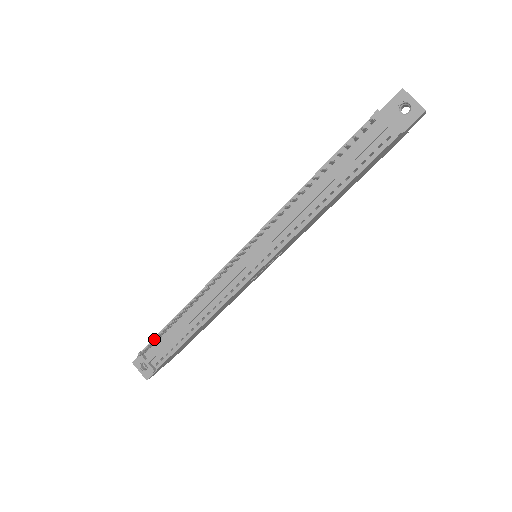
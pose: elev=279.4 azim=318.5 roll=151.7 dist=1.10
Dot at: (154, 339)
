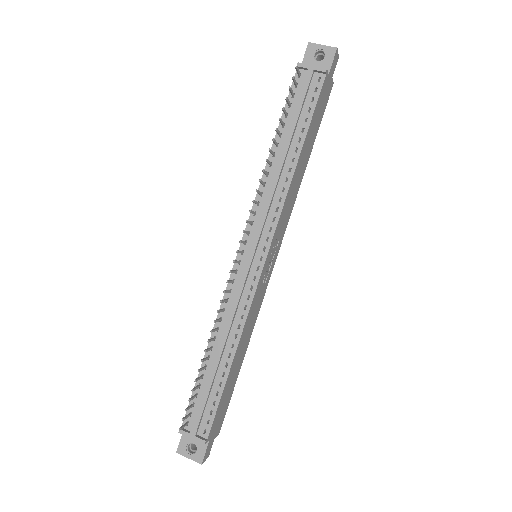
Dot at: occluded
